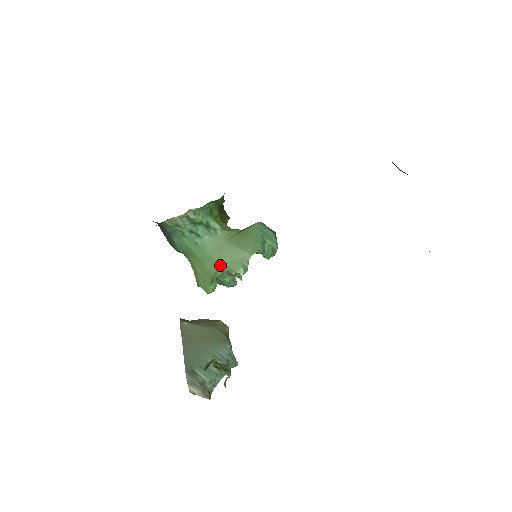
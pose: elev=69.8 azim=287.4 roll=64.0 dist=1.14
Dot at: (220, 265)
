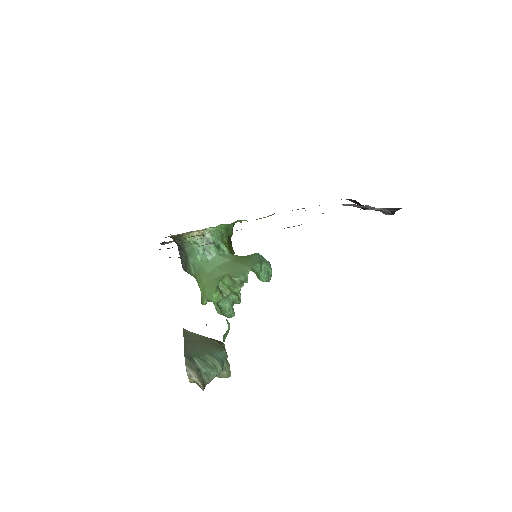
Dot at: (225, 274)
